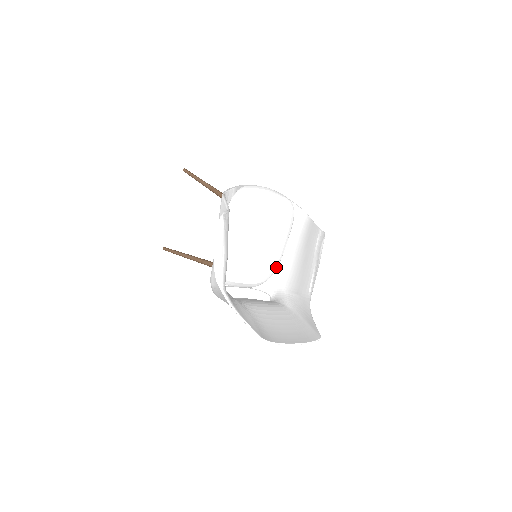
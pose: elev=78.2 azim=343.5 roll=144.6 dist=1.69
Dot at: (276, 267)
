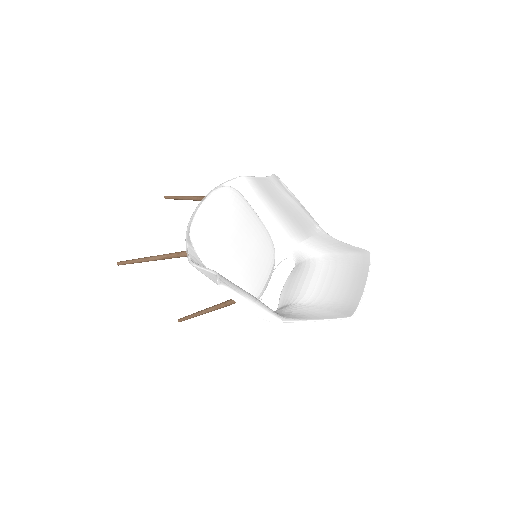
Dot at: (269, 236)
